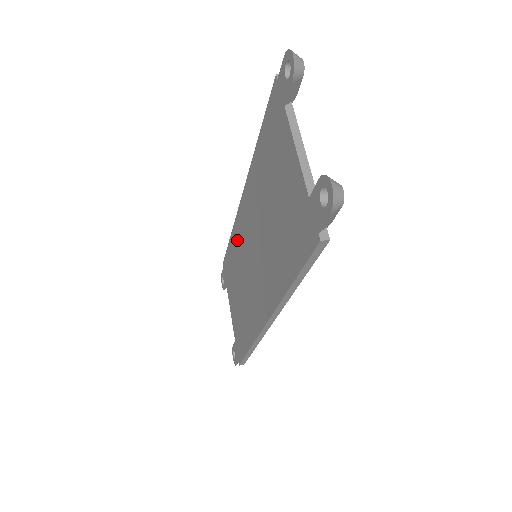
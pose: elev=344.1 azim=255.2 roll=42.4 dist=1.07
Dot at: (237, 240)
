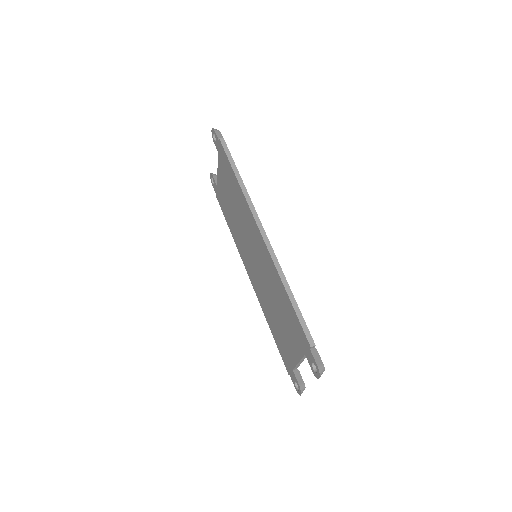
Dot at: (244, 209)
